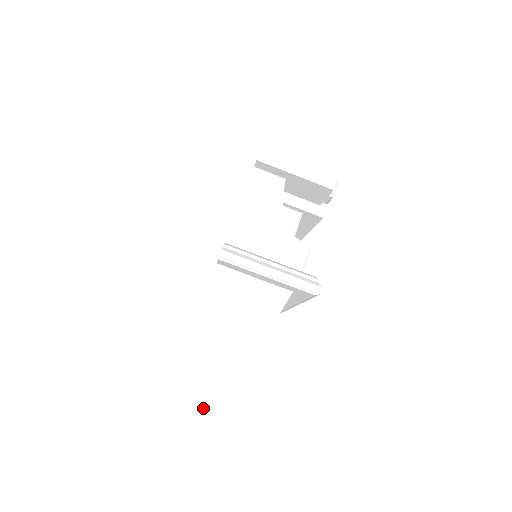
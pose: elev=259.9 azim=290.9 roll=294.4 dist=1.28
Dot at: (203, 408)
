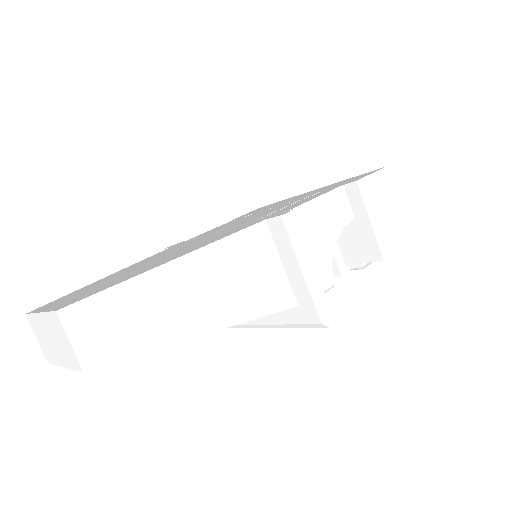
Dot at: (133, 333)
